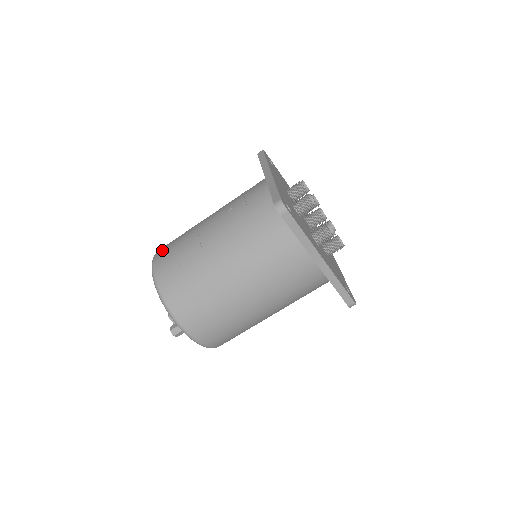
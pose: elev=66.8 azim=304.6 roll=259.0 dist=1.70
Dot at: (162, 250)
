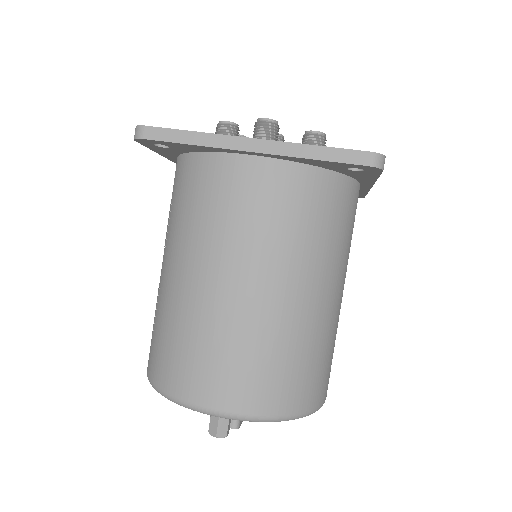
Dot at: occluded
